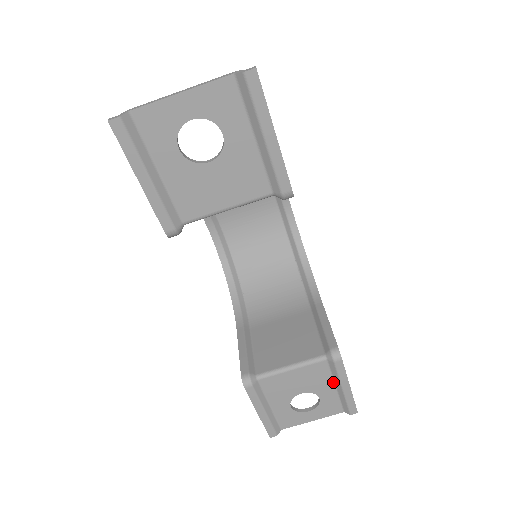
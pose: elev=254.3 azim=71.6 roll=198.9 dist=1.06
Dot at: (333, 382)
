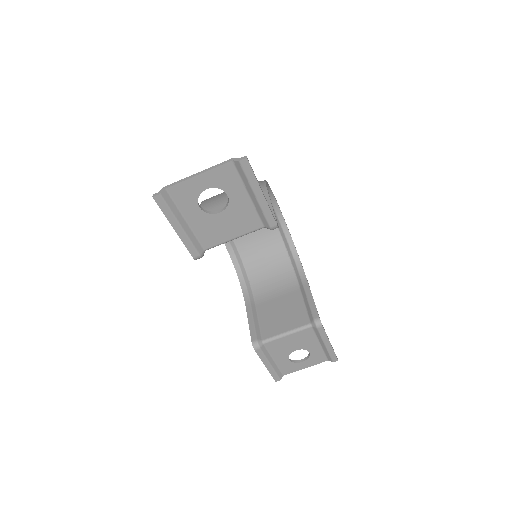
Dot at: (318, 341)
